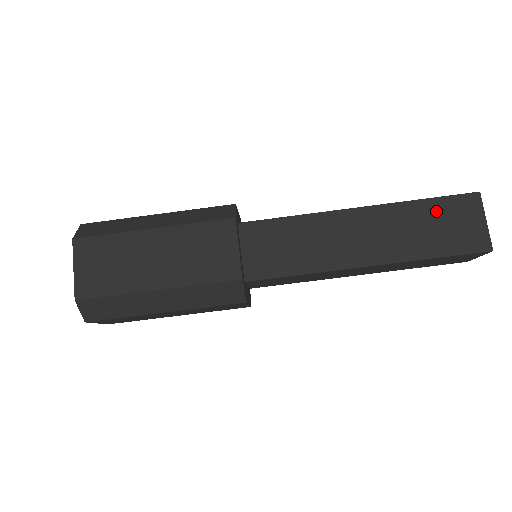
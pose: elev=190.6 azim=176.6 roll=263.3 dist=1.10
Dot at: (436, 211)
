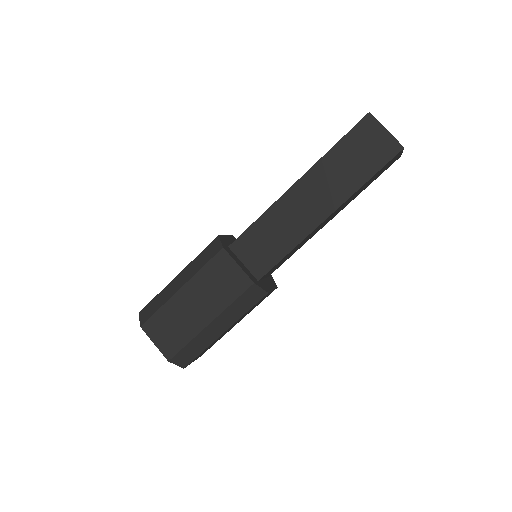
Dot at: (348, 148)
